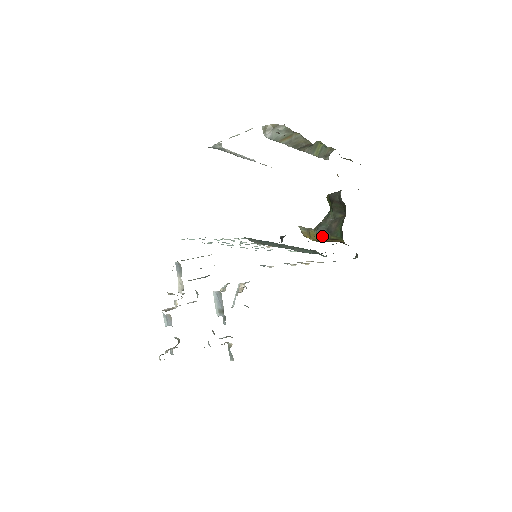
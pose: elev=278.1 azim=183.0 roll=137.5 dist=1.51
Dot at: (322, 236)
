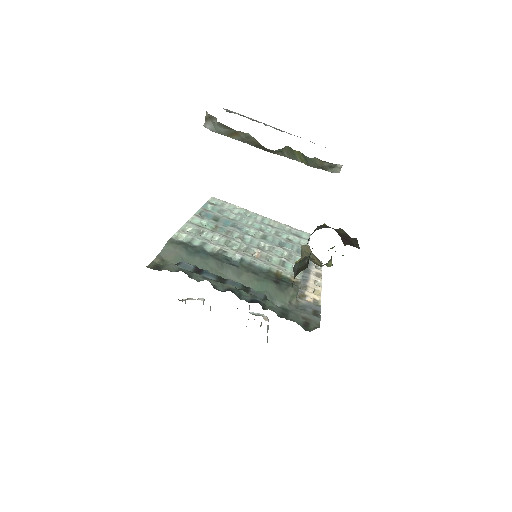
Dot at: (294, 276)
